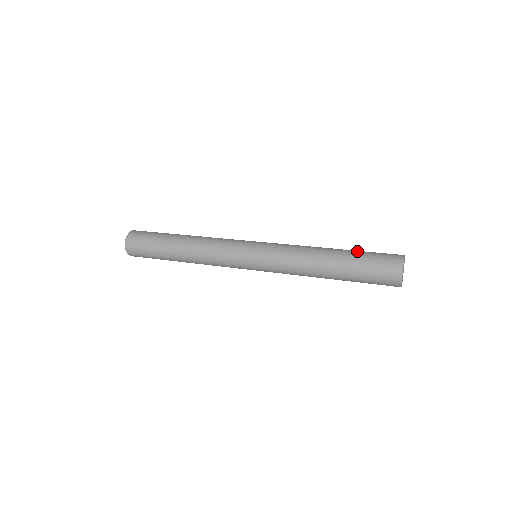
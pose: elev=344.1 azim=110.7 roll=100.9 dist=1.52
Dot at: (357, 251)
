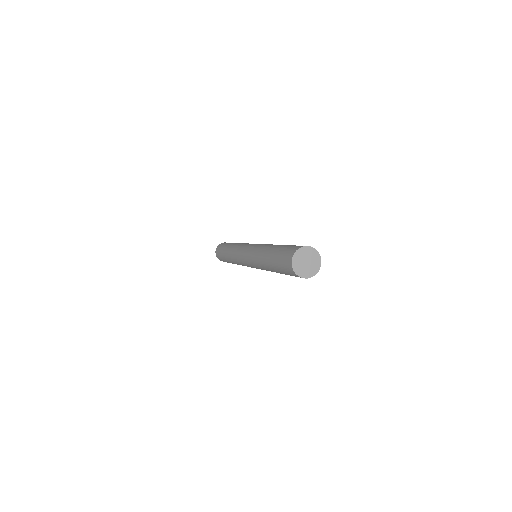
Dot at: occluded
